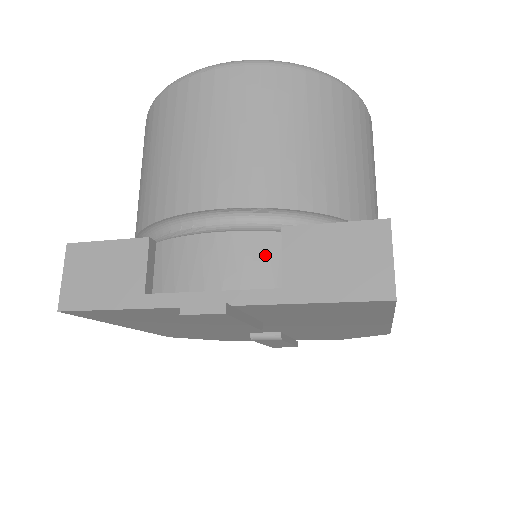
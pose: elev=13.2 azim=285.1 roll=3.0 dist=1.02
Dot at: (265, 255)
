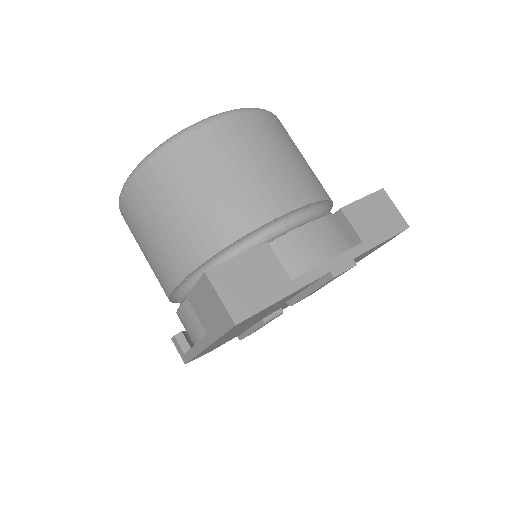
Dot at: (334, 230)
